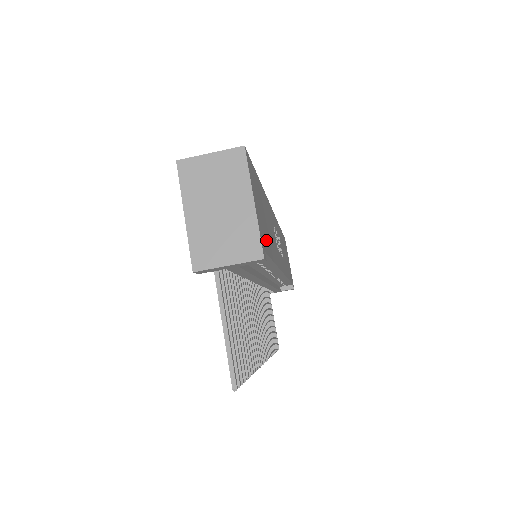
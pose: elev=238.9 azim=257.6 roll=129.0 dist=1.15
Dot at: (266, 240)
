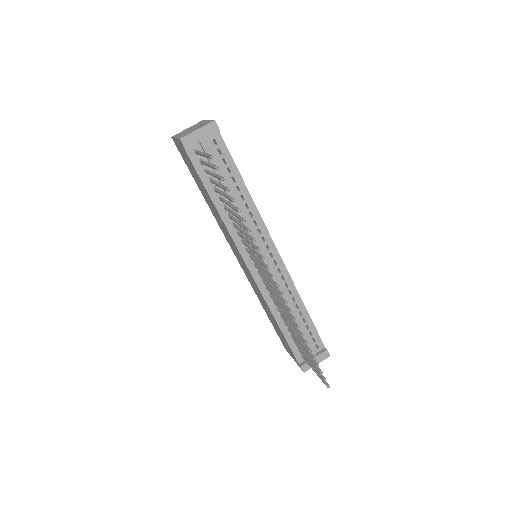
Dot at: occluded
